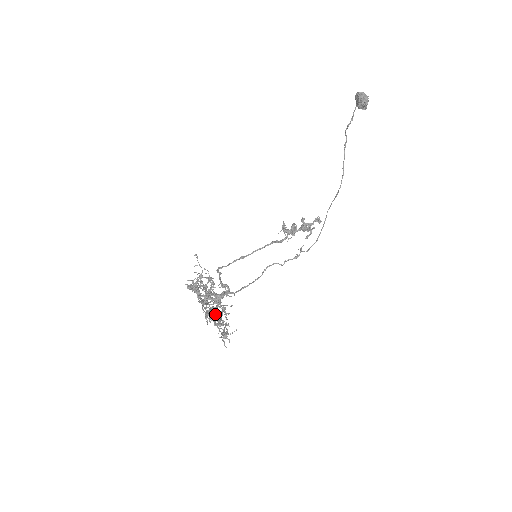
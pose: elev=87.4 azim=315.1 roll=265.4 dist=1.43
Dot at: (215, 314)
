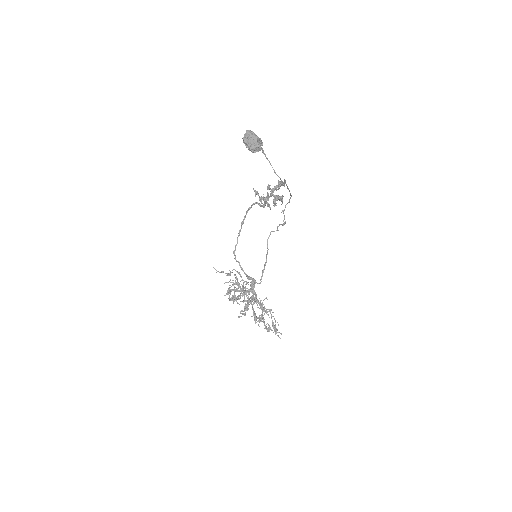
Dot at: occluded
